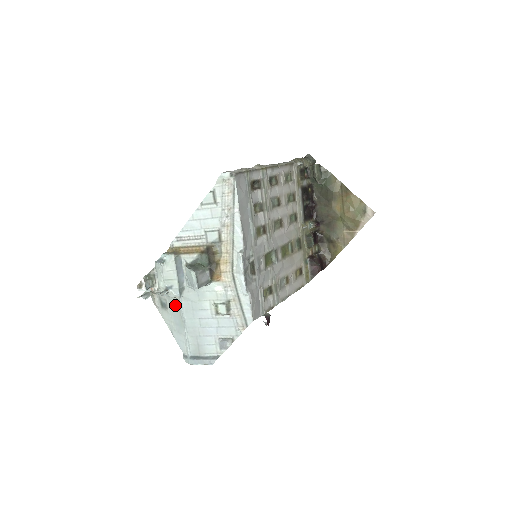
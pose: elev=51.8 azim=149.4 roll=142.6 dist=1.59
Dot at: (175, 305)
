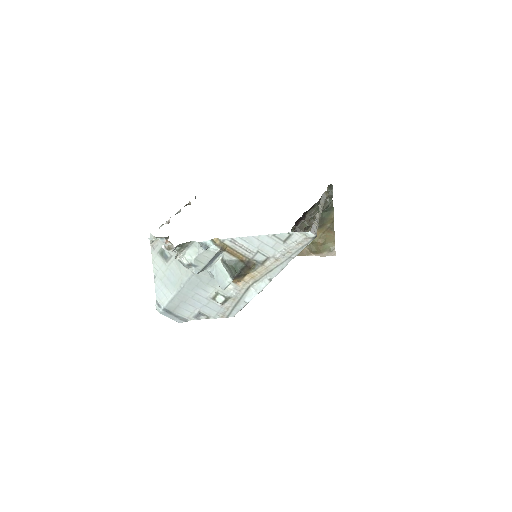
Dot at: (181, 270)
